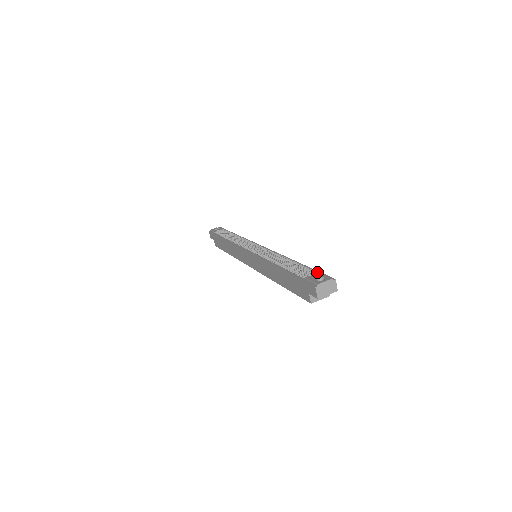
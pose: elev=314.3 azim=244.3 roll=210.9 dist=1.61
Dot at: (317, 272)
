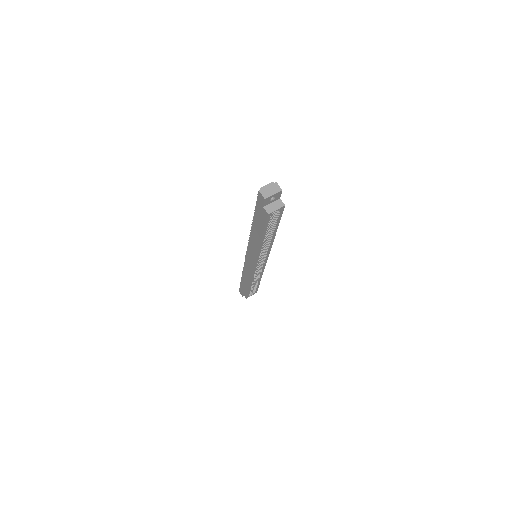
Dot at: occluded
